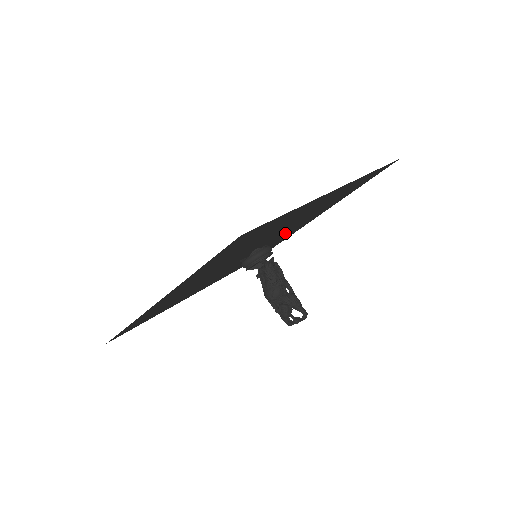
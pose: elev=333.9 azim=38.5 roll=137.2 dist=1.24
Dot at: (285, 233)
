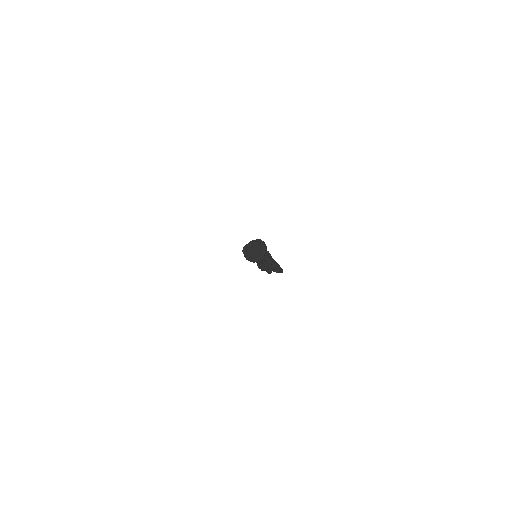
Dot at: occluded
